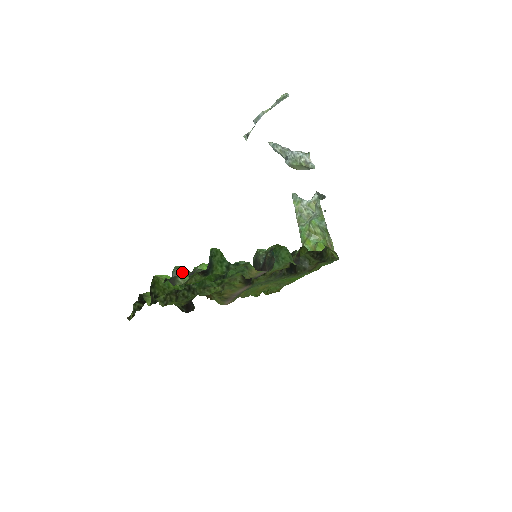
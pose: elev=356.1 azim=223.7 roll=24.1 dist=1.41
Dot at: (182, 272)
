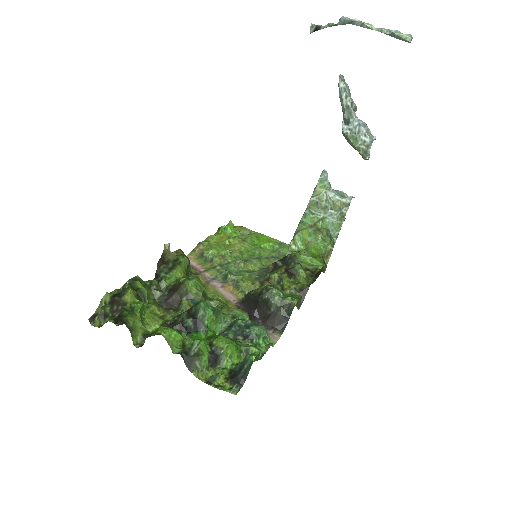
Dot at: (203, 355)
